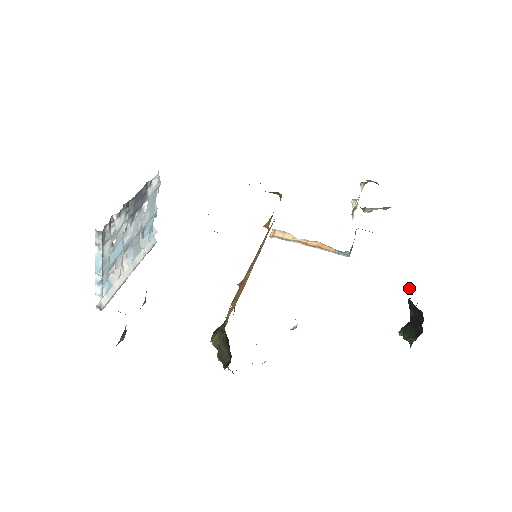
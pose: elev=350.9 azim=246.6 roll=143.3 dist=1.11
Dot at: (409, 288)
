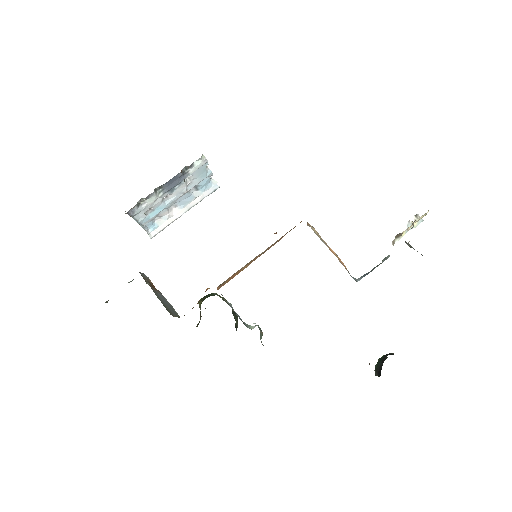
Dot at: occluded
